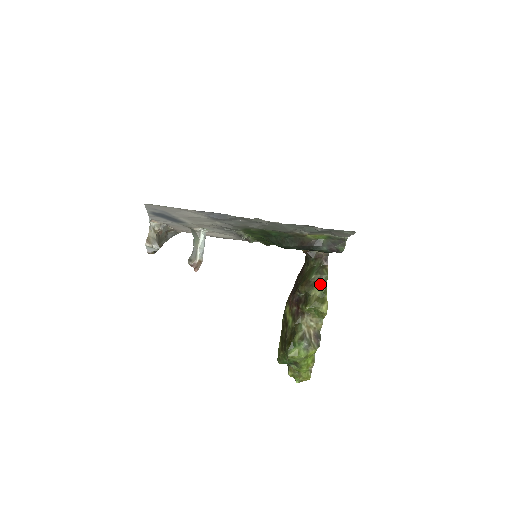
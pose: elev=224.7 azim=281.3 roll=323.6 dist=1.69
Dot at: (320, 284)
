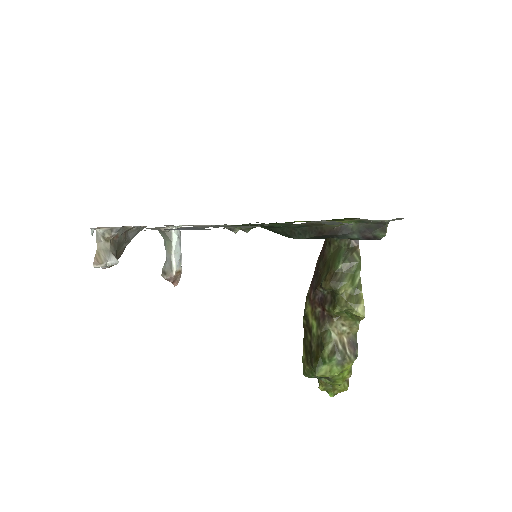
Dot at: (351, 276)
